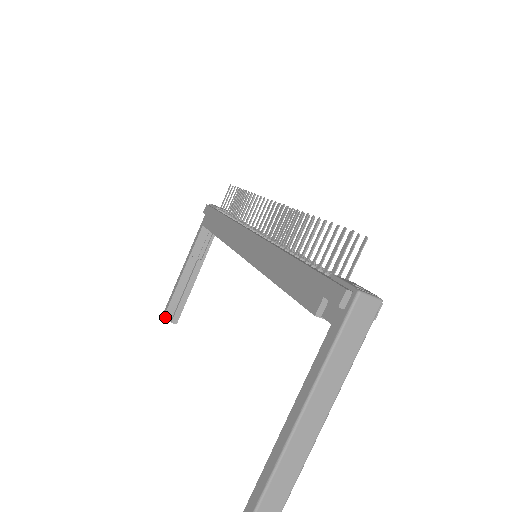
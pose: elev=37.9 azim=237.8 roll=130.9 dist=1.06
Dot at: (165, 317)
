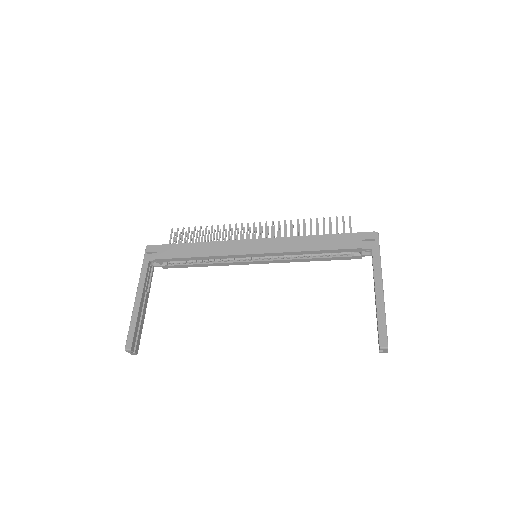
Dot at: (132, 347)
